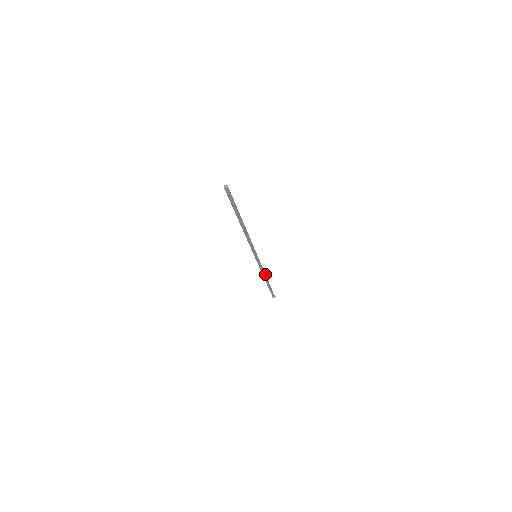
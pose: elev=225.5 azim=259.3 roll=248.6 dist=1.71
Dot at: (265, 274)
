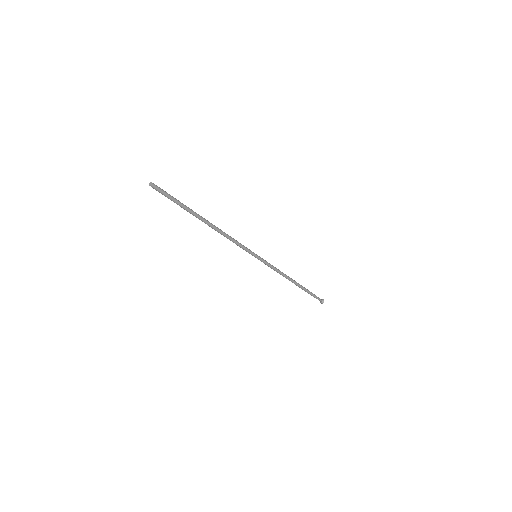
Dot at: (287, 276)
